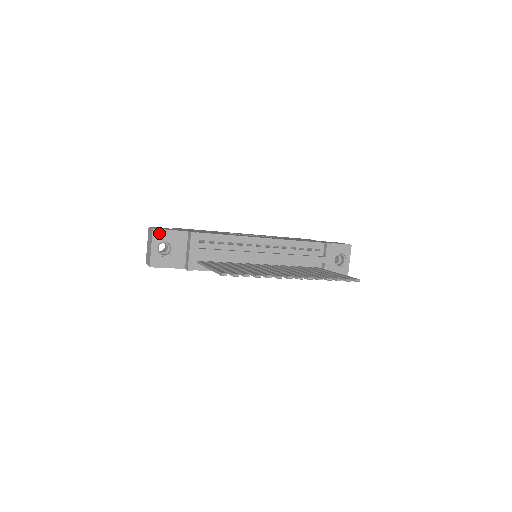
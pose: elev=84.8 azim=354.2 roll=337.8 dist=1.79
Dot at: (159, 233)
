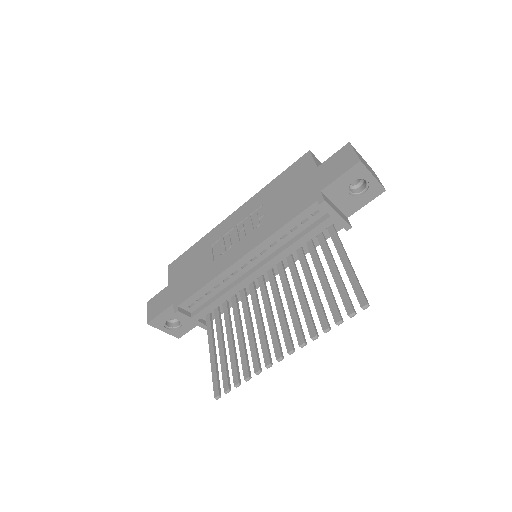
Dot at: (155, 322)
